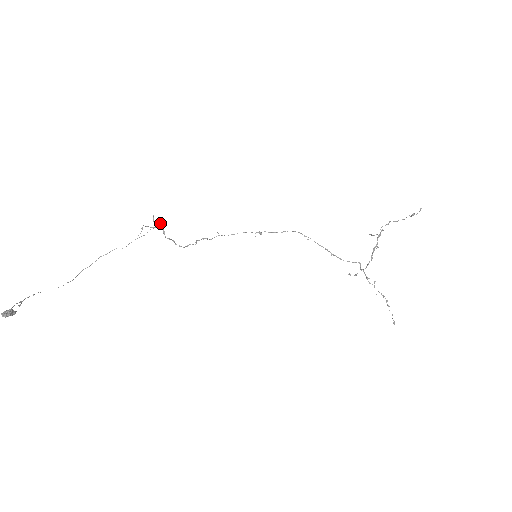
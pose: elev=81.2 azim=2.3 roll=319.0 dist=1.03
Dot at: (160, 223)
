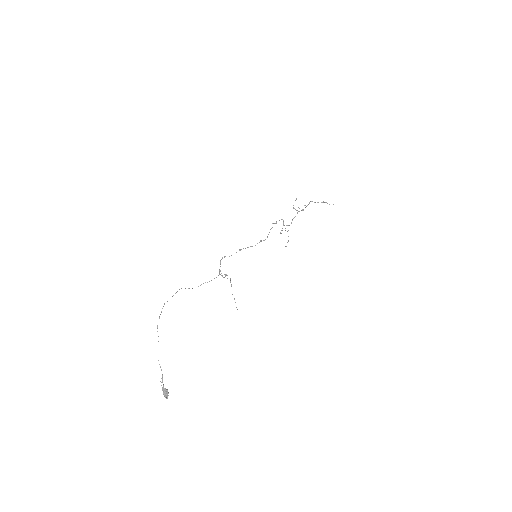
Dot at: occluded
